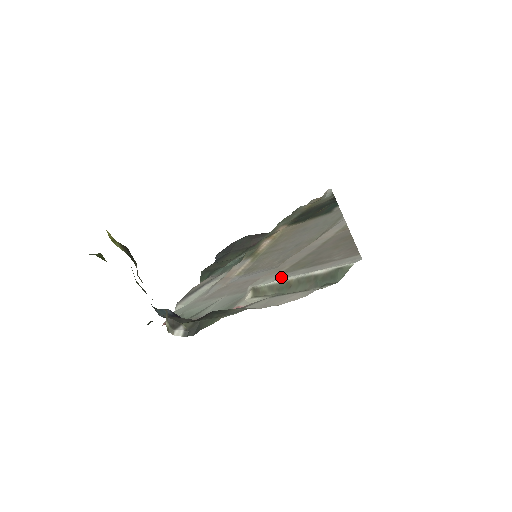
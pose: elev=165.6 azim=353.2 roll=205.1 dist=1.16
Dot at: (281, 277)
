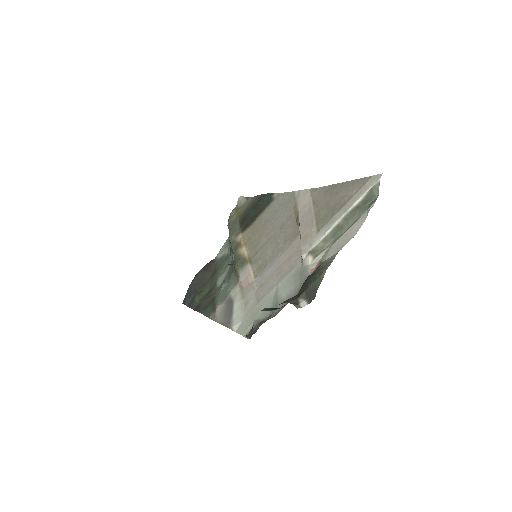
Dot at: (325, 230)
